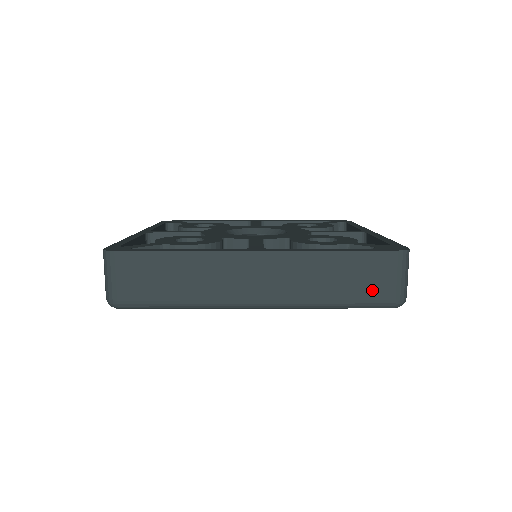
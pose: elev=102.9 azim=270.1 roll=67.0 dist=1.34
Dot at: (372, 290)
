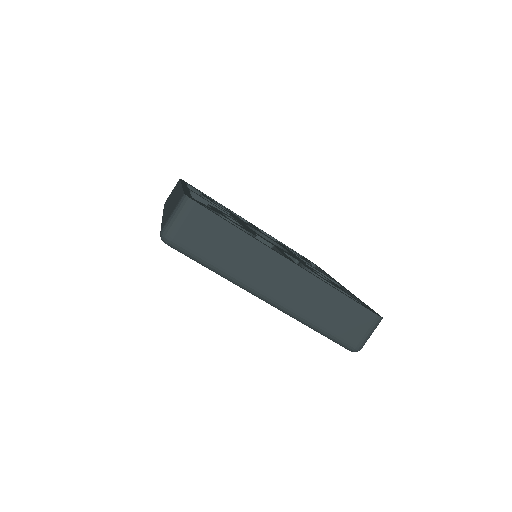
Dot at: (347, 332)
